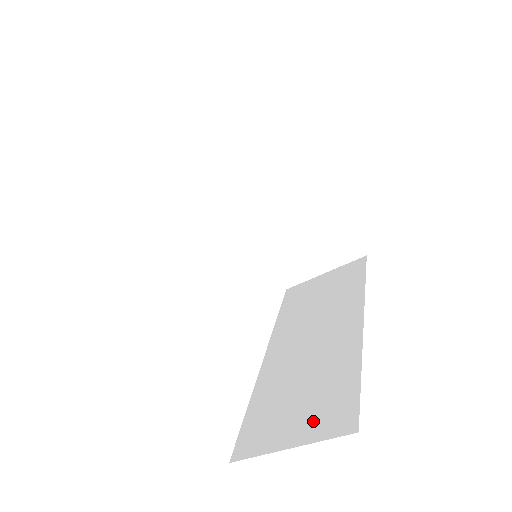
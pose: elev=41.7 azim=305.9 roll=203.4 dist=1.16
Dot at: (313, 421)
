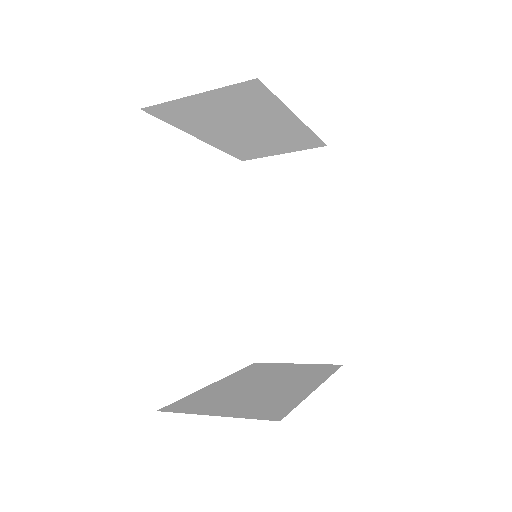
Dot at: (310, 347)
